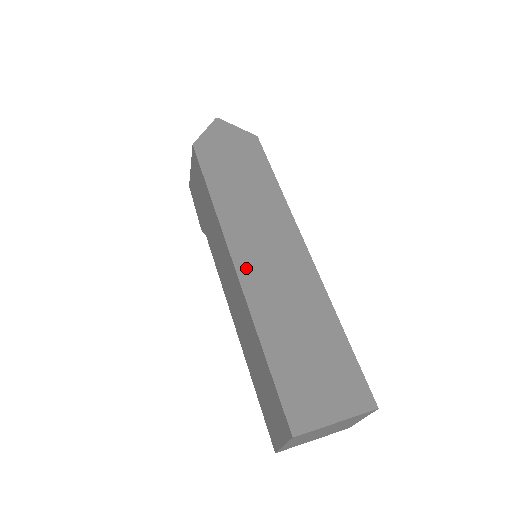
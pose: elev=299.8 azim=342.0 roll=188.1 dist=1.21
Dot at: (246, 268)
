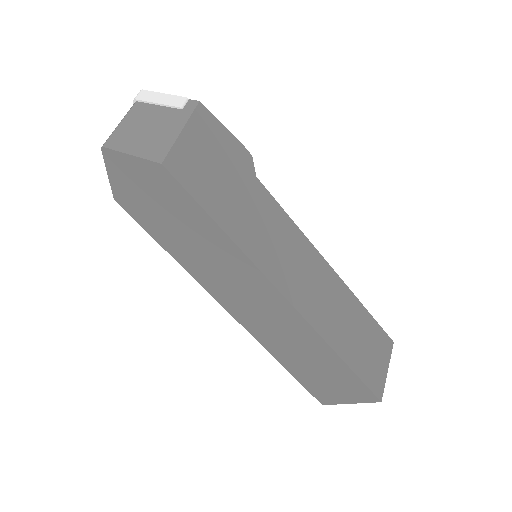
Dot at: (243, 318)
